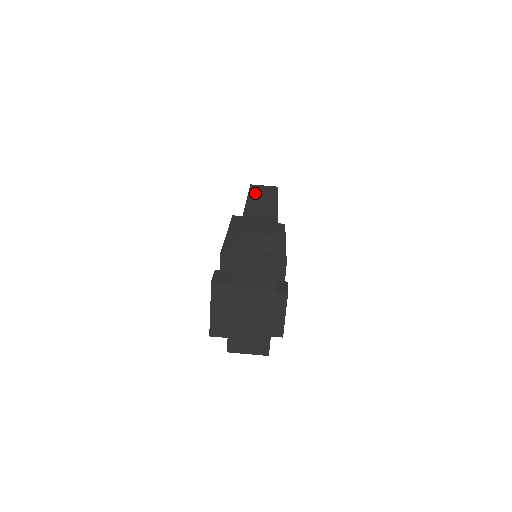
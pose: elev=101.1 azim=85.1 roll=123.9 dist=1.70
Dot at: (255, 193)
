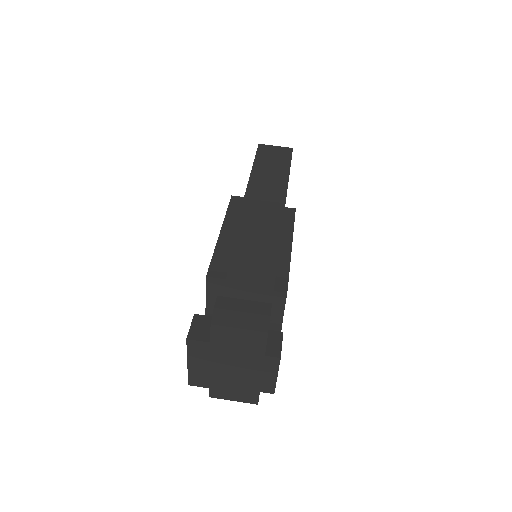
Dot at: (261, 164)
